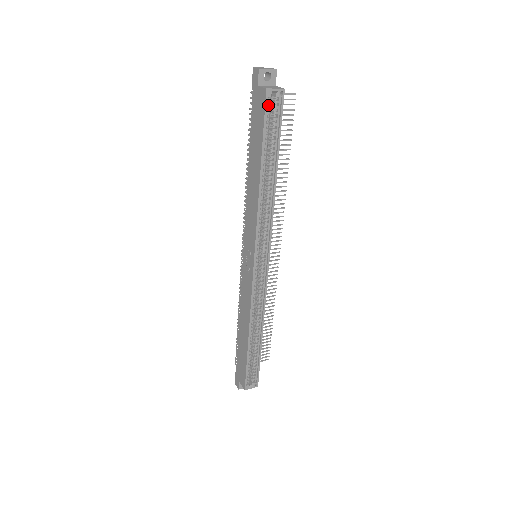
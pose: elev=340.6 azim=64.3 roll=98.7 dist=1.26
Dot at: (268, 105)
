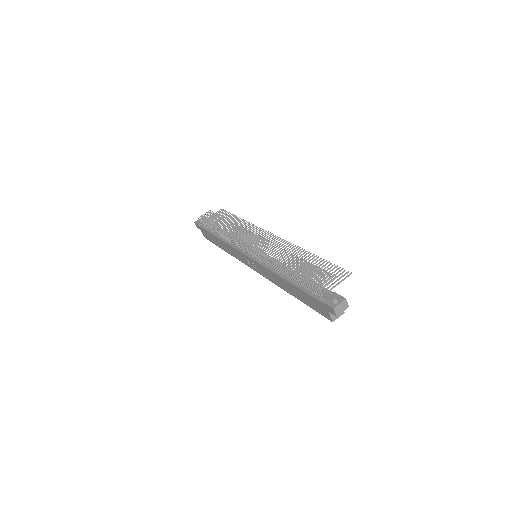
Dot at: occluded
